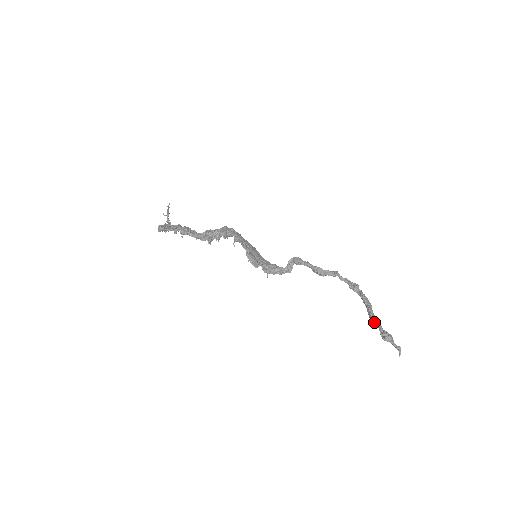
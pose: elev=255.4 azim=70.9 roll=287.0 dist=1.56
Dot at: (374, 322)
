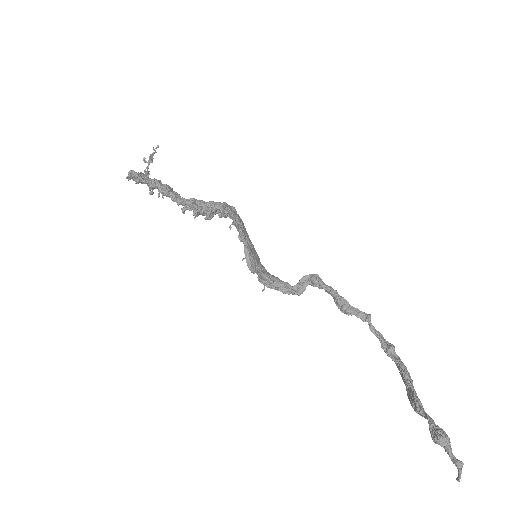
Dot at: (419, 407)
